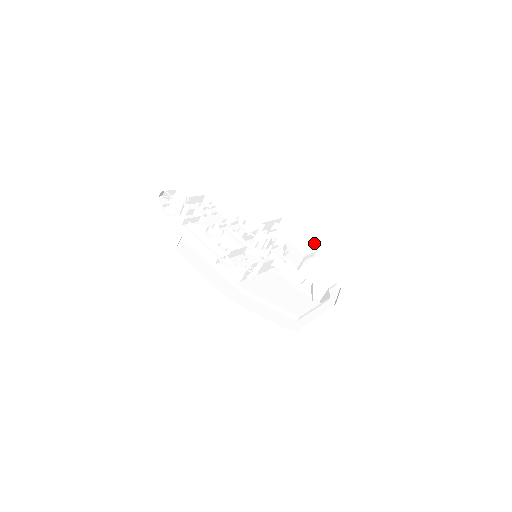
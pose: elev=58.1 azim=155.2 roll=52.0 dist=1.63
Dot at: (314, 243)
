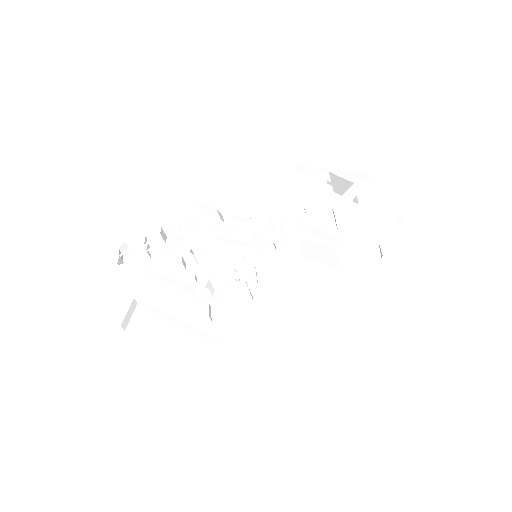
Dot at: (349, 171)
